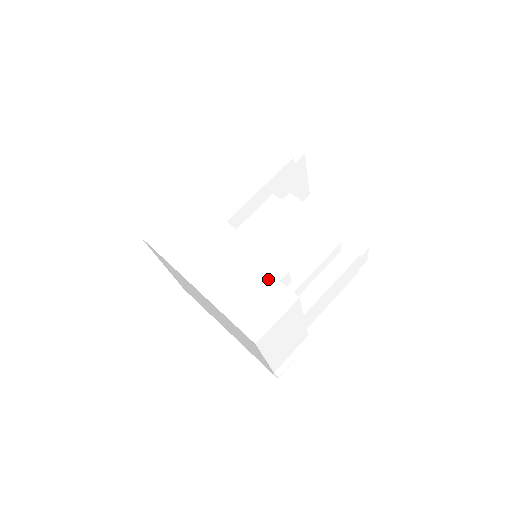
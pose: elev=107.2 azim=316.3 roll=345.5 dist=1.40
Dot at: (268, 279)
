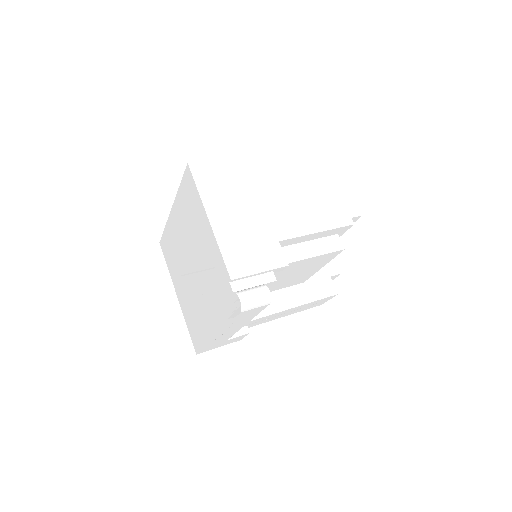
Dot at: occluded
